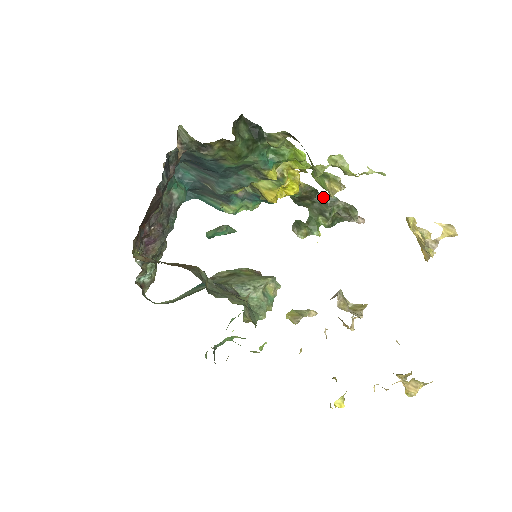
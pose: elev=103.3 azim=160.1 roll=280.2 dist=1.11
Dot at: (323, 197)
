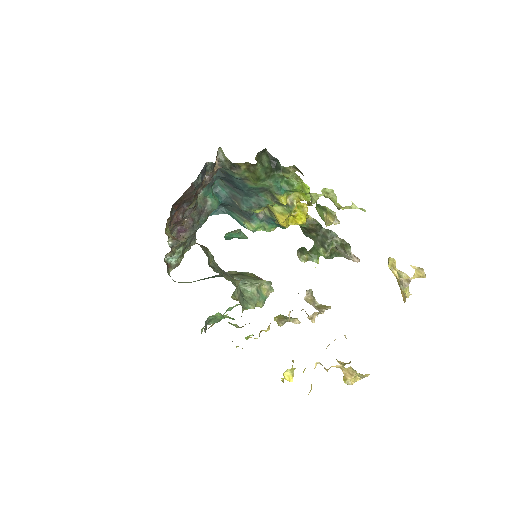
Dot at: (325, 232)
